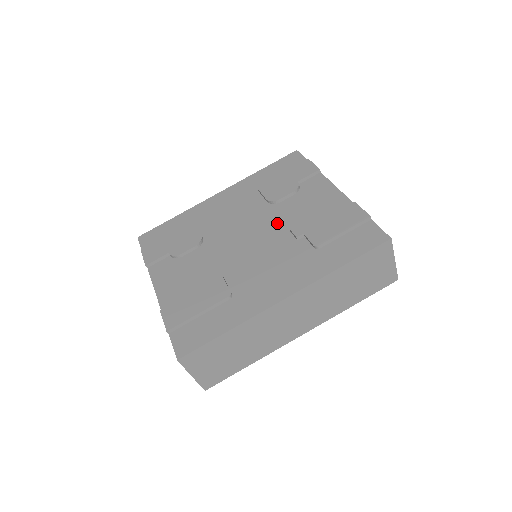
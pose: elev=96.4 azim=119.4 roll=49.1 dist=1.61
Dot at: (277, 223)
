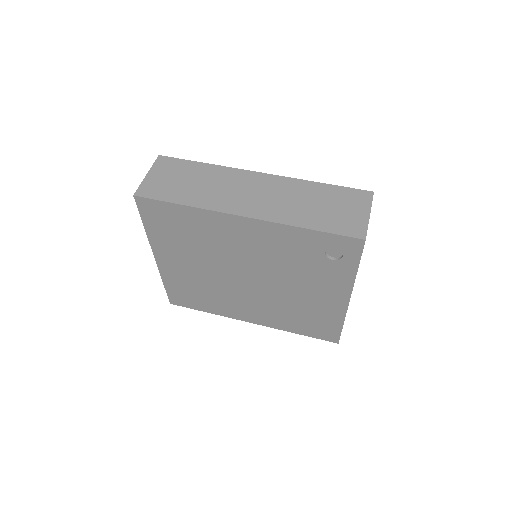
Dot at: occluded
